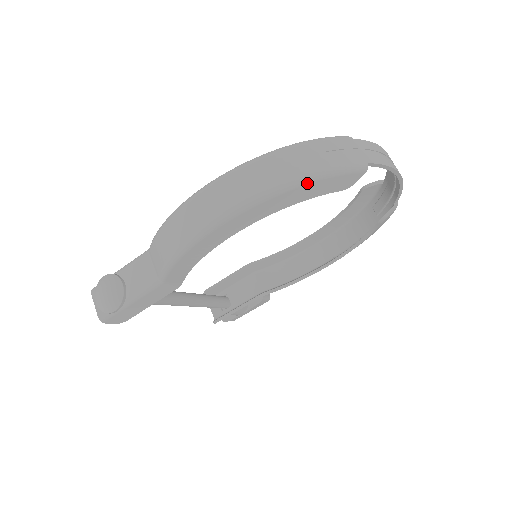
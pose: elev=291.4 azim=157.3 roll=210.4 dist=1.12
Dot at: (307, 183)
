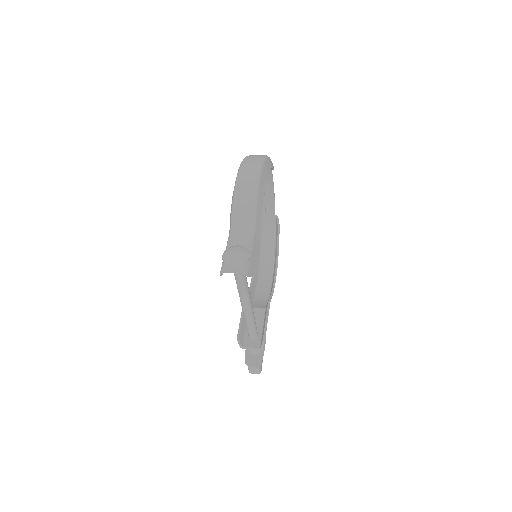
Dot at: (268, 157)
